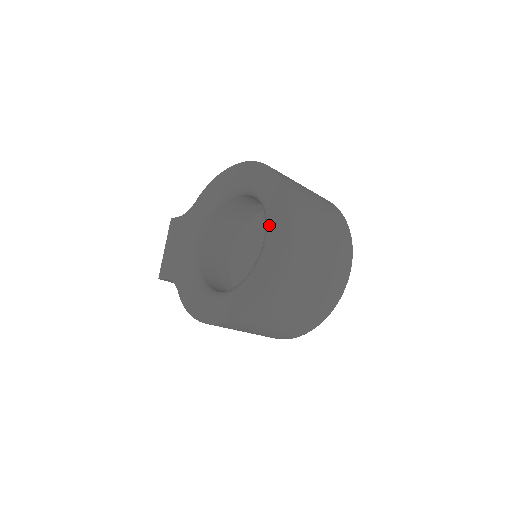
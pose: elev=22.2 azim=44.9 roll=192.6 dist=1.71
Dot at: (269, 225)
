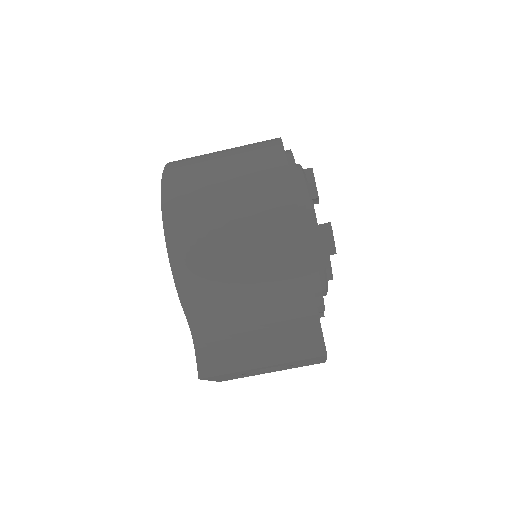
Dot at: occluded
